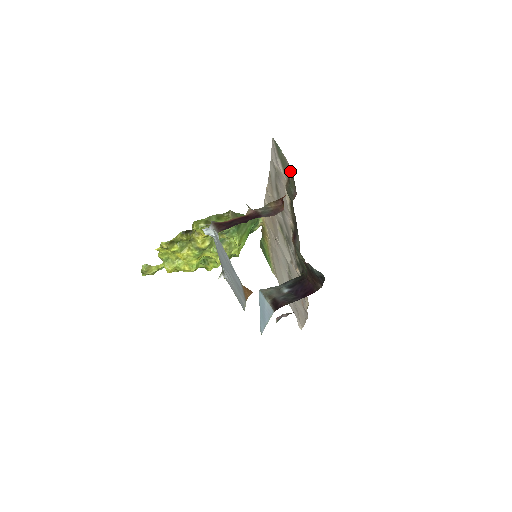
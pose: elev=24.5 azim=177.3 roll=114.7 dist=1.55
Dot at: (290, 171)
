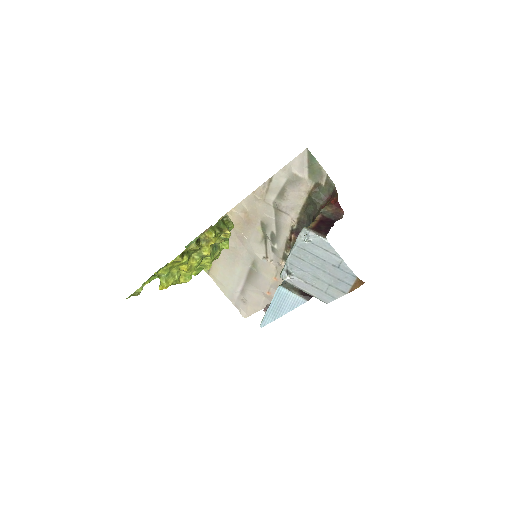
Dot at: (327, 179)
